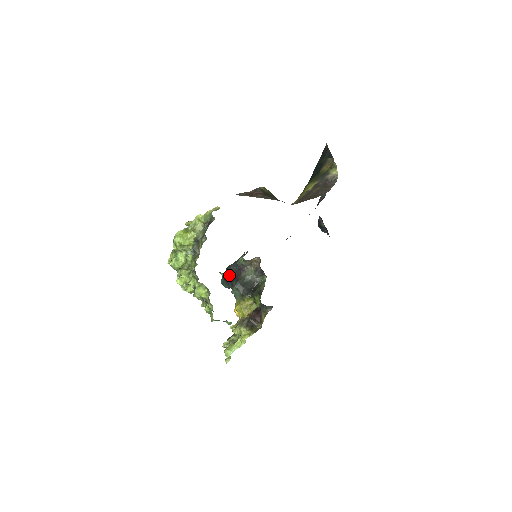
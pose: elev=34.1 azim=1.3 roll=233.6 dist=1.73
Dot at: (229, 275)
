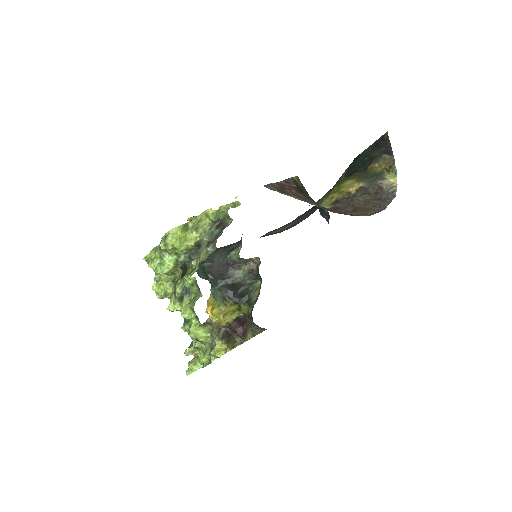
Dot at: (211, 267)
